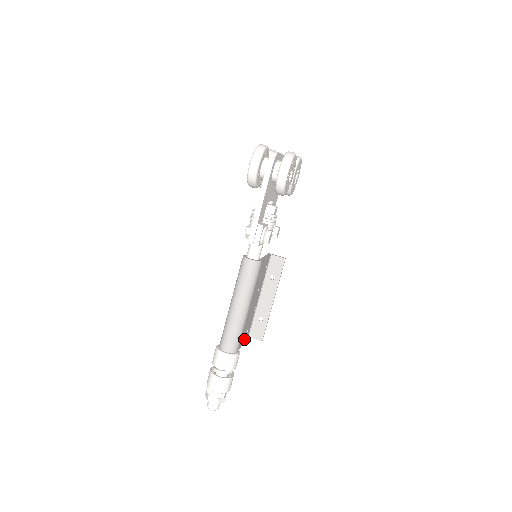
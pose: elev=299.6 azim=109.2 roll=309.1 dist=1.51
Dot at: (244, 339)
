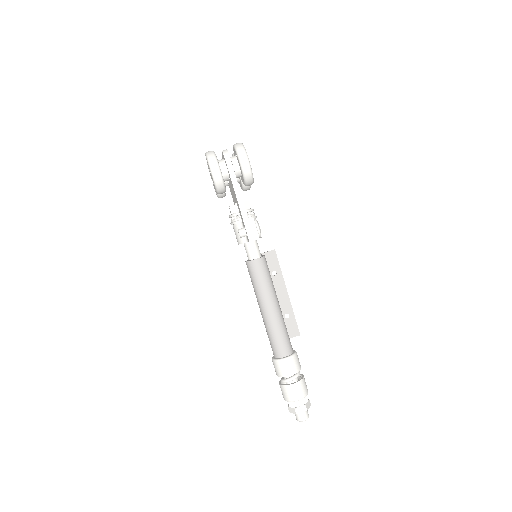
Dot at: occluded
